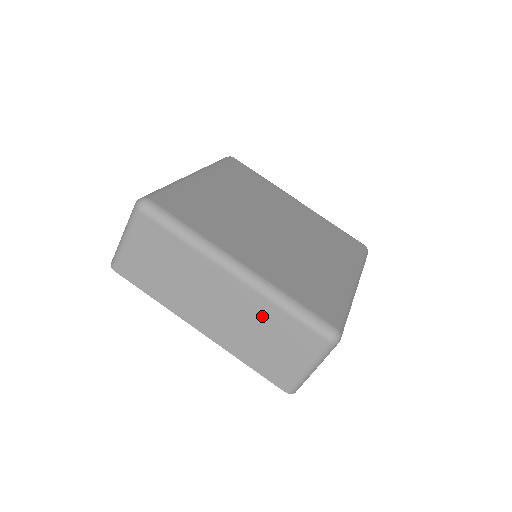
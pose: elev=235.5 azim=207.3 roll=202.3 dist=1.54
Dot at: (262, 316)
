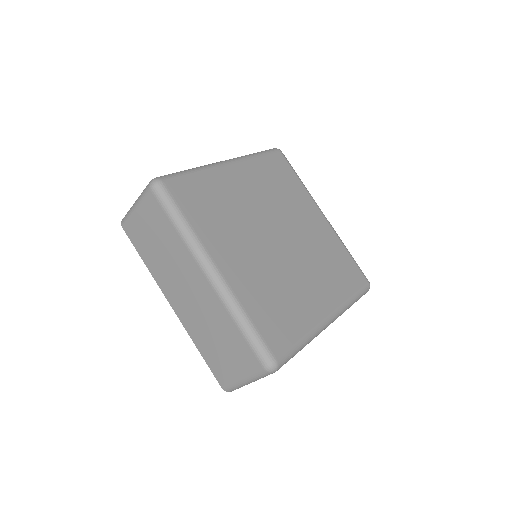
Dot at: (220, 321)
